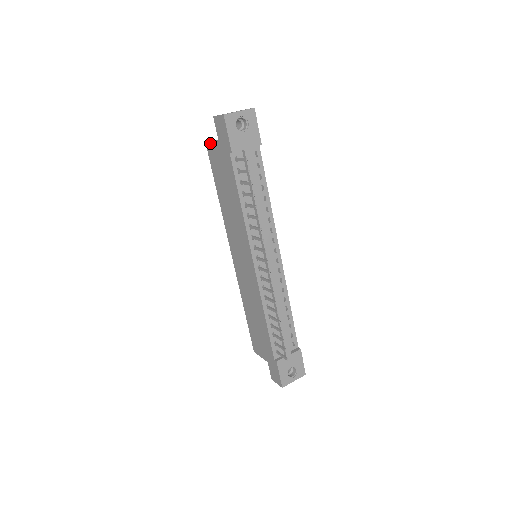
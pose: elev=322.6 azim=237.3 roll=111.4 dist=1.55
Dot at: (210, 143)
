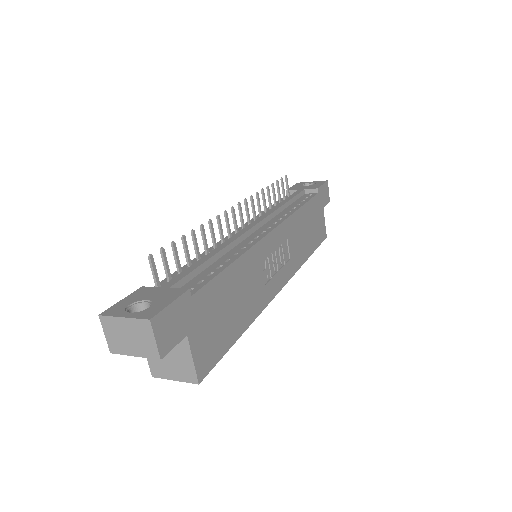
Dot at: occluded
